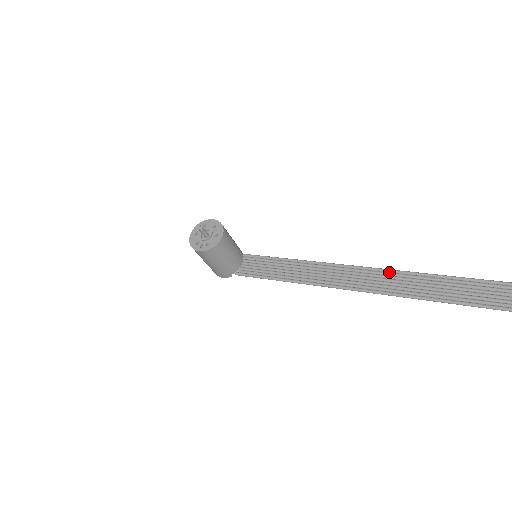
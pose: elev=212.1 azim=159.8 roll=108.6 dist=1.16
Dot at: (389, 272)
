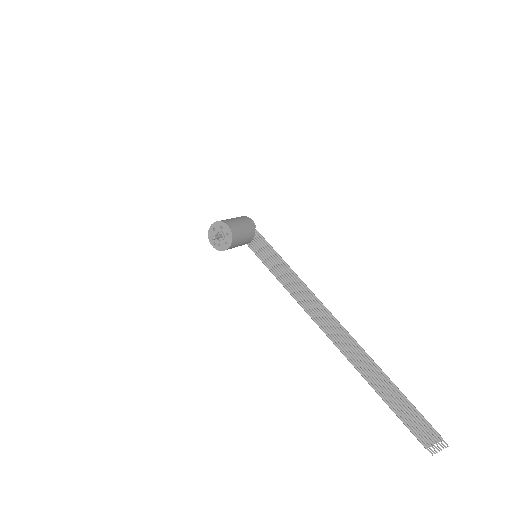
Dot at: (335, 321)
